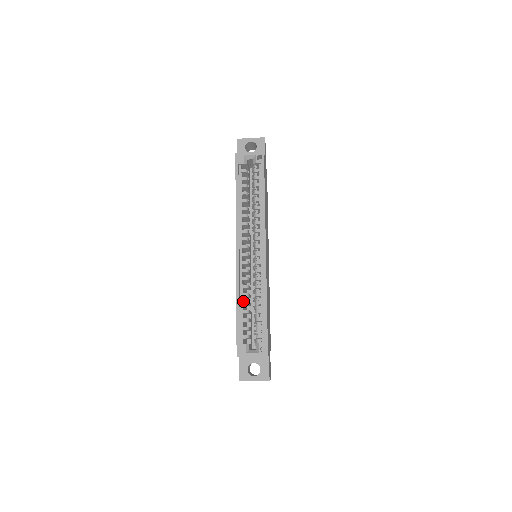
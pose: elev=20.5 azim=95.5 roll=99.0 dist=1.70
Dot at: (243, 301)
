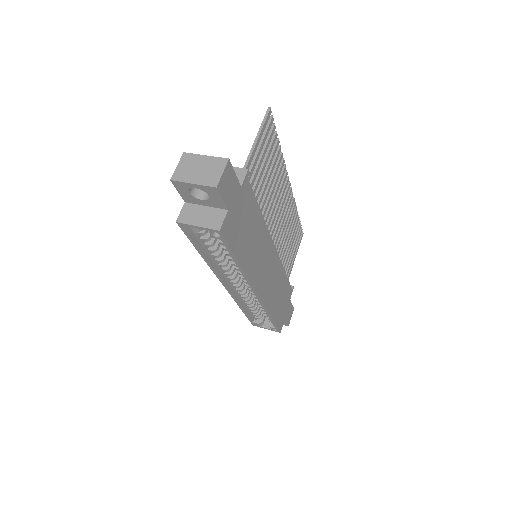
Dot at: occluded
